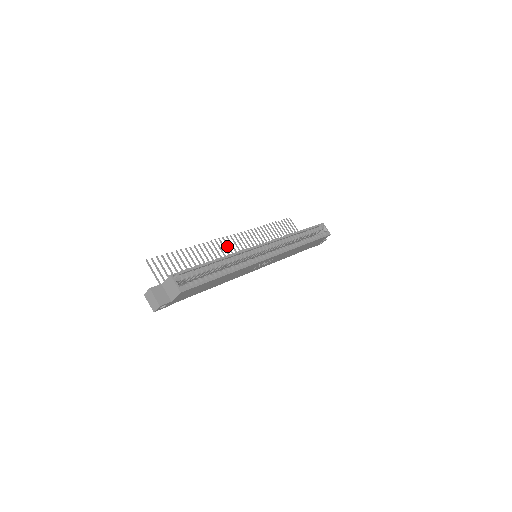
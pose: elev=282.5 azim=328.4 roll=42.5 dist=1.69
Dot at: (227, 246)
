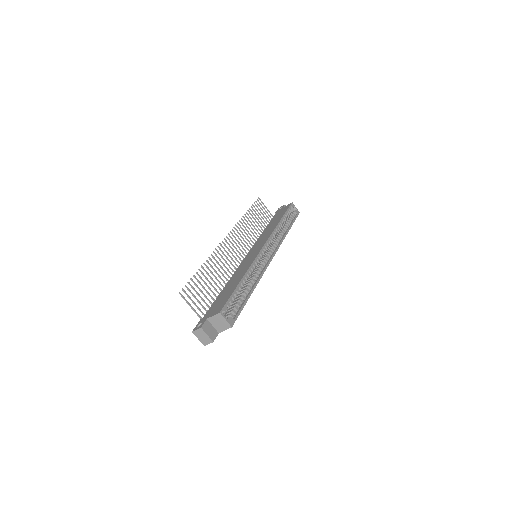
Dot at: occluded
